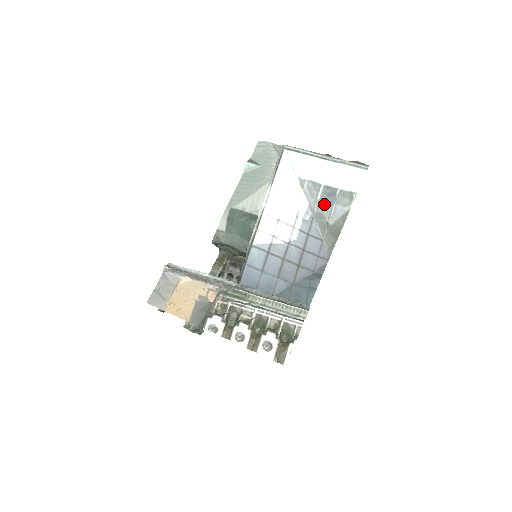
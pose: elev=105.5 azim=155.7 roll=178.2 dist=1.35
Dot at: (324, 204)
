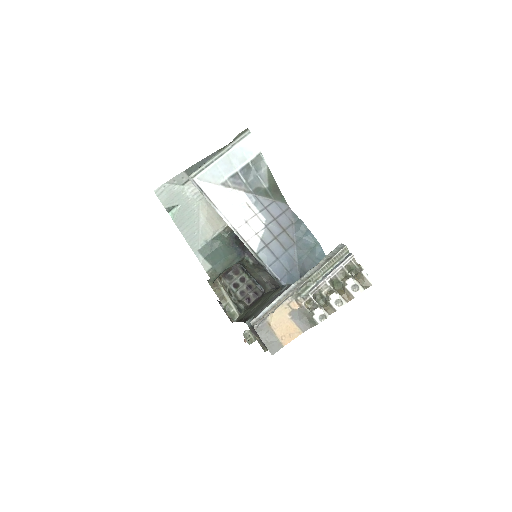
Dot at: (251, 181)
